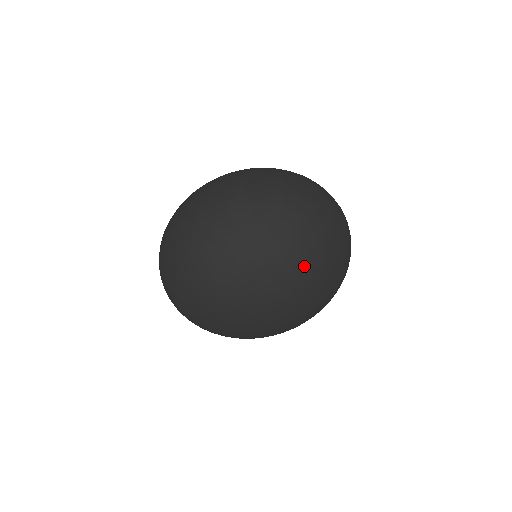
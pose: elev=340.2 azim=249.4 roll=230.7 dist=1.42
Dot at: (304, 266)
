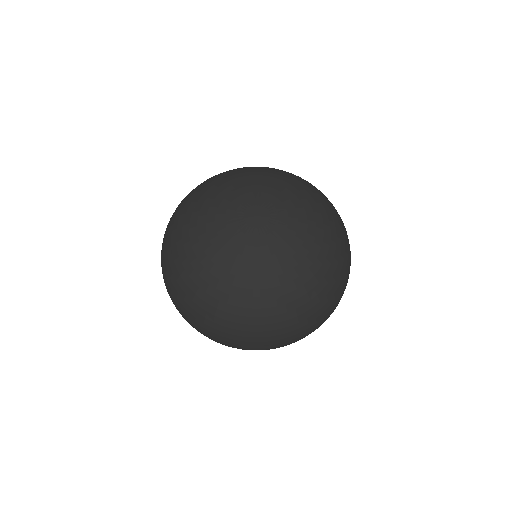
Dot at: occluded
